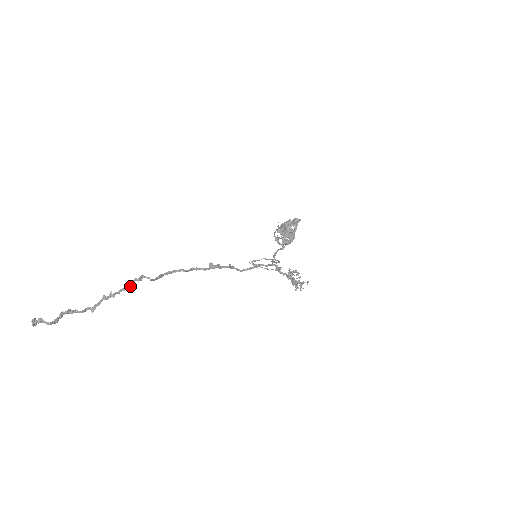
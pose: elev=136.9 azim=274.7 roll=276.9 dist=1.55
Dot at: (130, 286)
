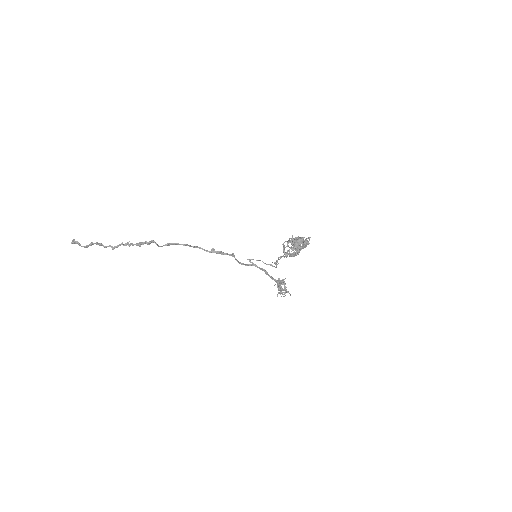
Dot at: occluded
